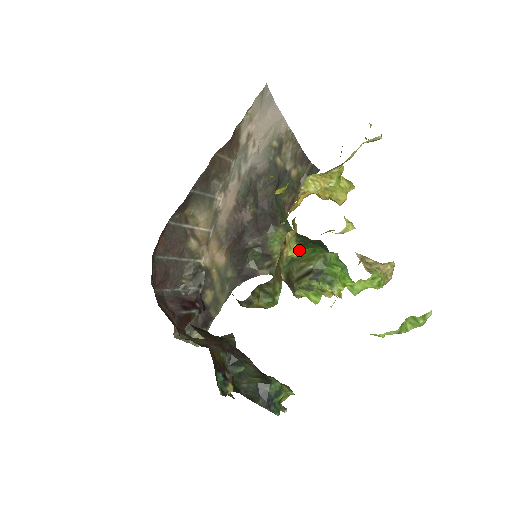
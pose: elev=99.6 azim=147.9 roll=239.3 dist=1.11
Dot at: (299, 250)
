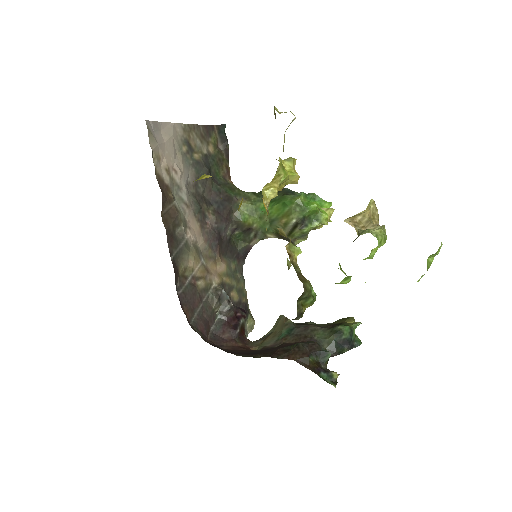
Dot at: (270, 209)
